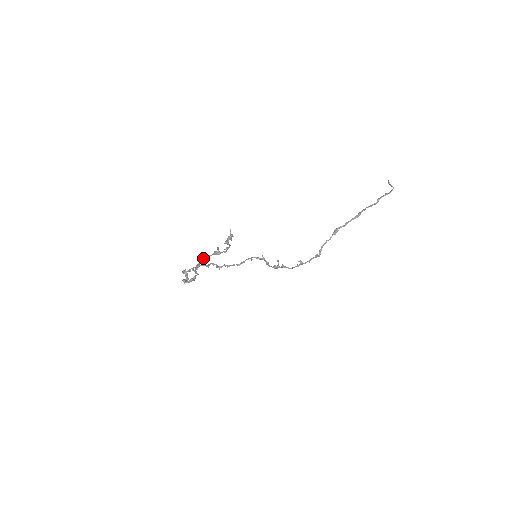
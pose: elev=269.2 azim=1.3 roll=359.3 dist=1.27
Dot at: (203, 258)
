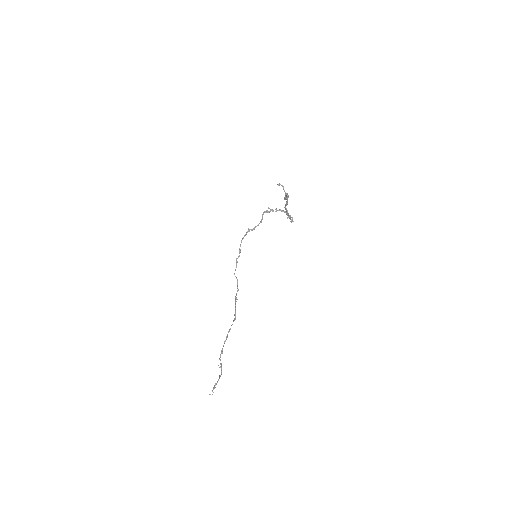
Dot at: occluded
